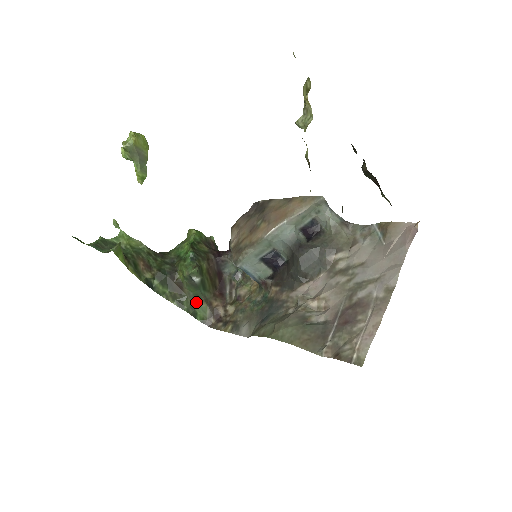
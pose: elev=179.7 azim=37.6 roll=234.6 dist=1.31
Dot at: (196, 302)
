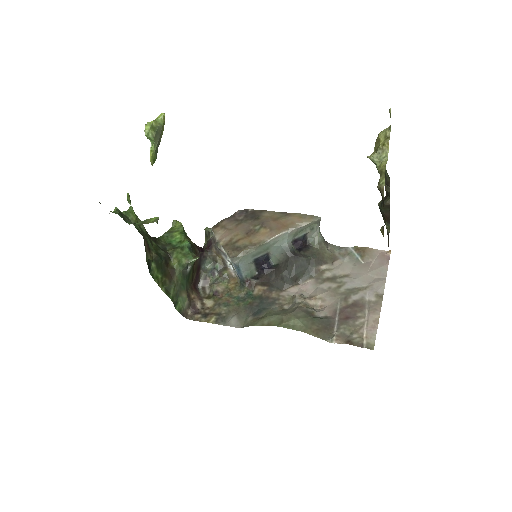
Dot at: (180, 291)
